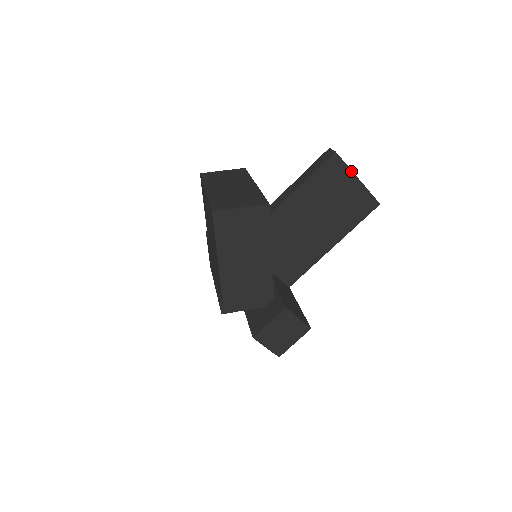
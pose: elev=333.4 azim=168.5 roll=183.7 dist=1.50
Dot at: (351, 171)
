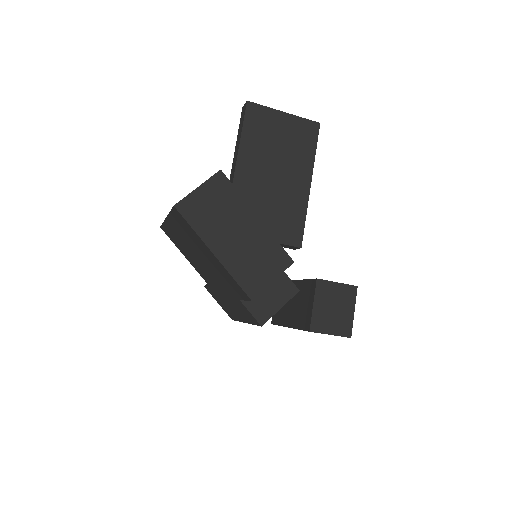
Dot at: (273, 109)
